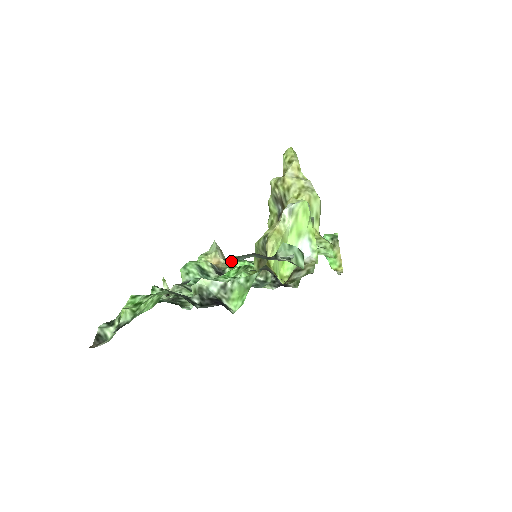
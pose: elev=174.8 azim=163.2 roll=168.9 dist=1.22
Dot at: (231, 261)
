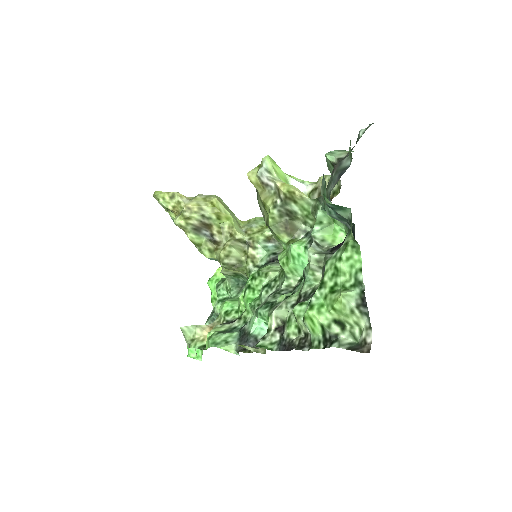
Dot at: occluded
